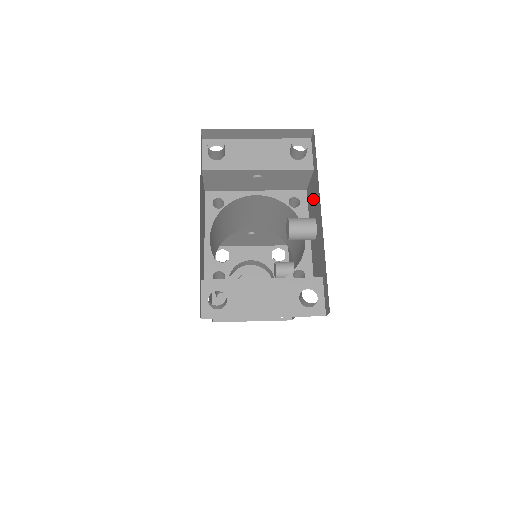
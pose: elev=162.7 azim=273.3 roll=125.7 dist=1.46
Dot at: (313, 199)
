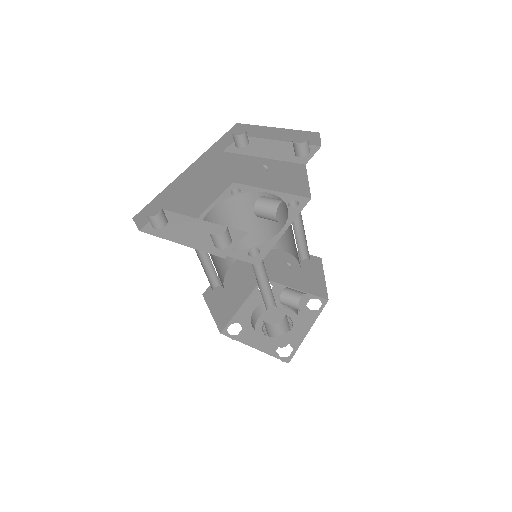
Dot at: occluded
